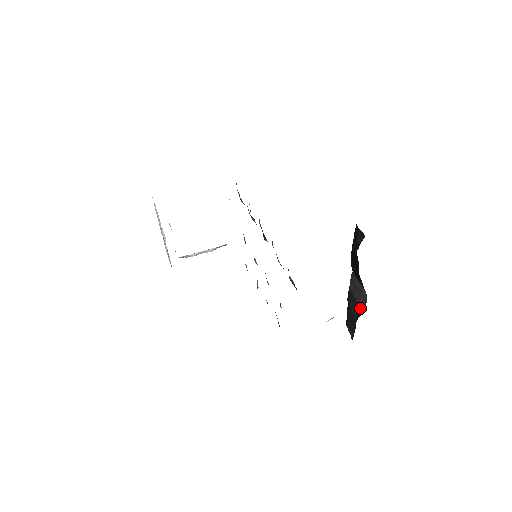
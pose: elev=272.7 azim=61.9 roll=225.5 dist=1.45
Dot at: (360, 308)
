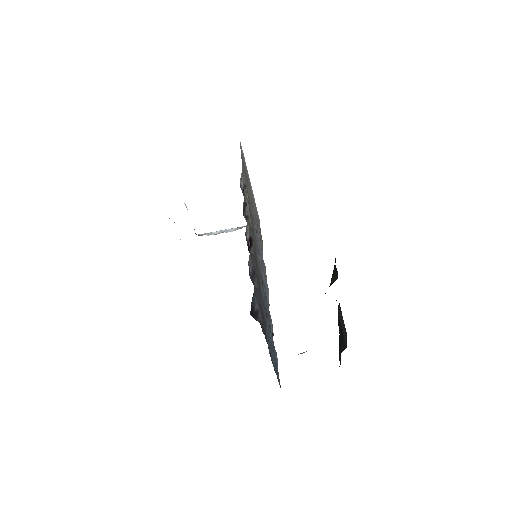
Dot at: (344, 342)
